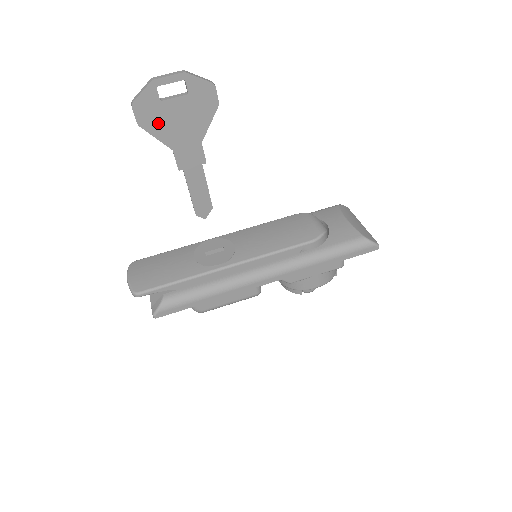
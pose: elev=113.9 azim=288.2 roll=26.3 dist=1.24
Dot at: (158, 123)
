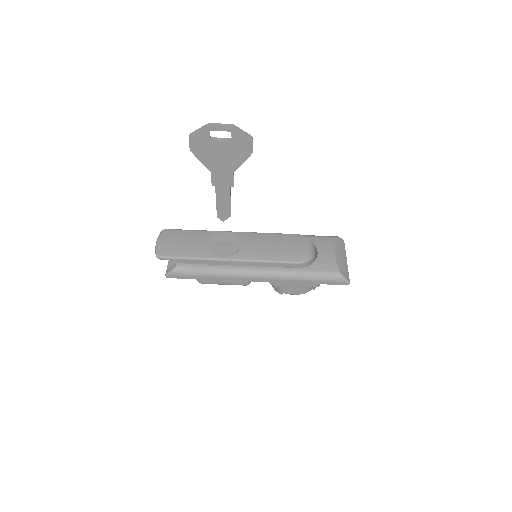
Dot at: (205, 153)
